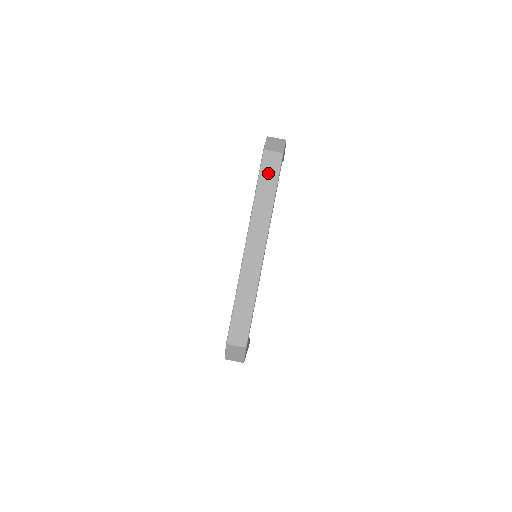
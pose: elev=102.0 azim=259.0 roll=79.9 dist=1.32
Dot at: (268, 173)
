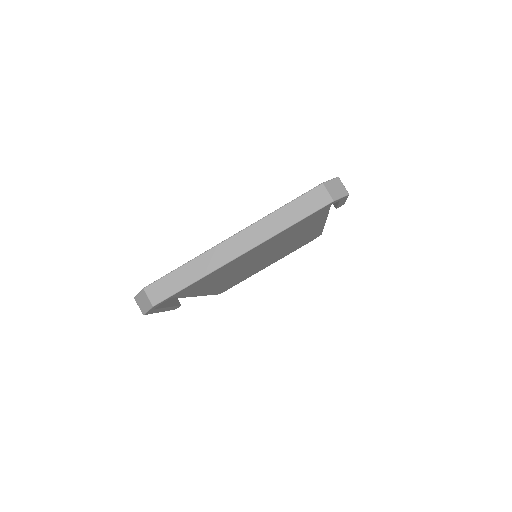
Dot at: (306, 203)
